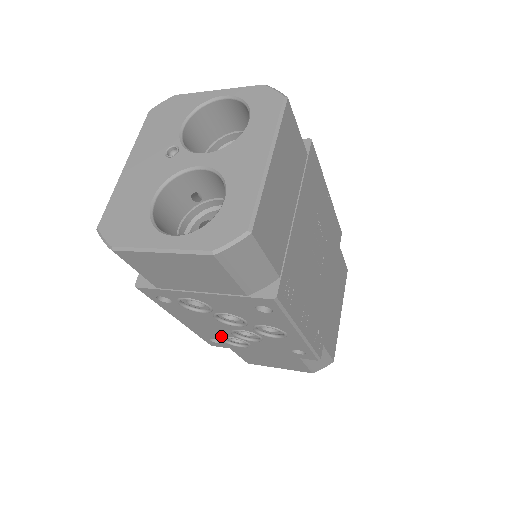
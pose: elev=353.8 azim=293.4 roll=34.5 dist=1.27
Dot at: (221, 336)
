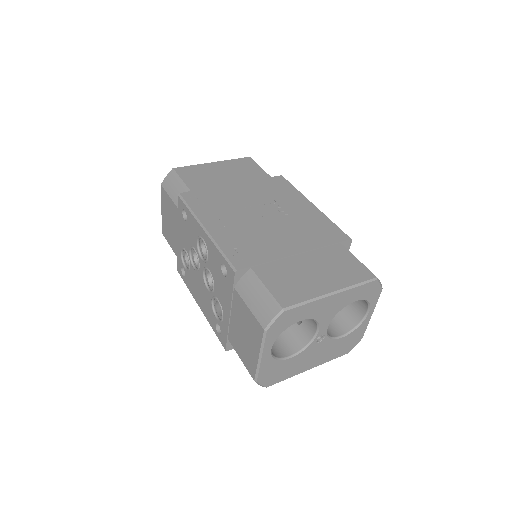
Dot at: (212, 308)
